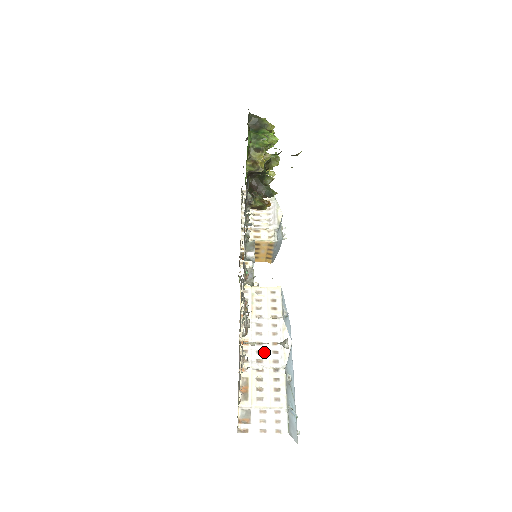
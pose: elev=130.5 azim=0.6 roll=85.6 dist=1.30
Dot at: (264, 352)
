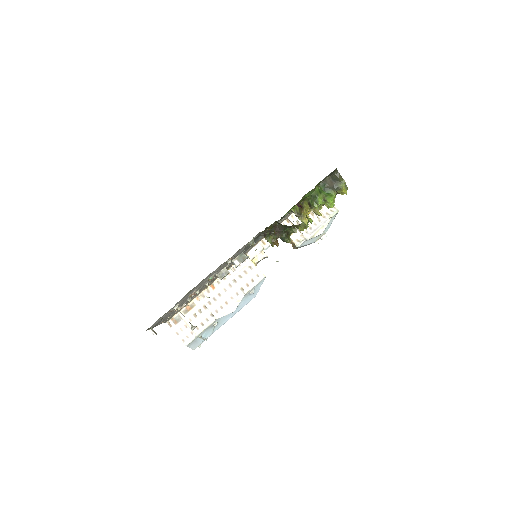
Dot at: (216, 301)
